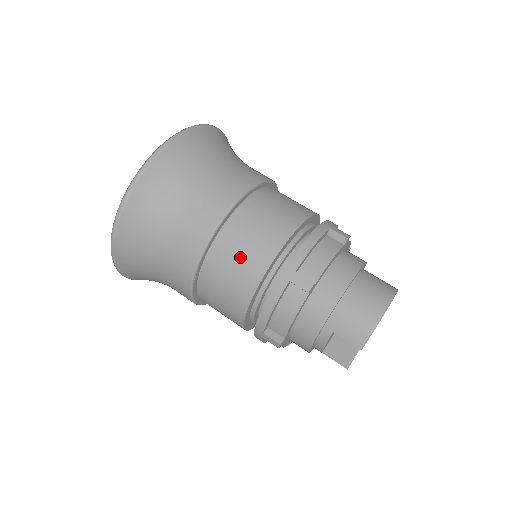
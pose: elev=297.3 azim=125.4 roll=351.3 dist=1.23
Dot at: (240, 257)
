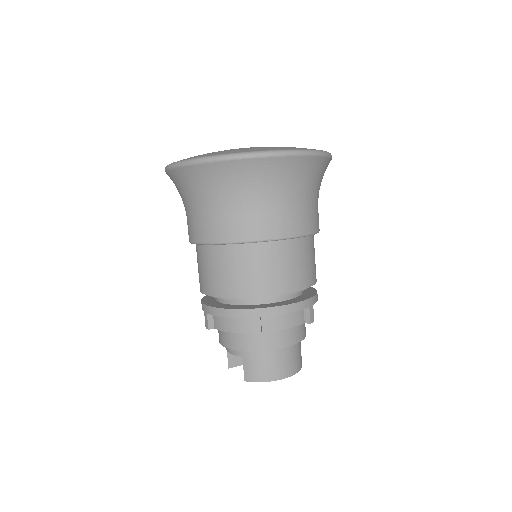
Dot at: (242, 272)
